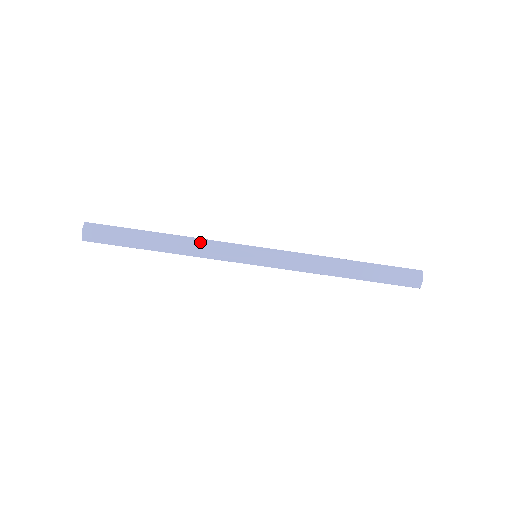
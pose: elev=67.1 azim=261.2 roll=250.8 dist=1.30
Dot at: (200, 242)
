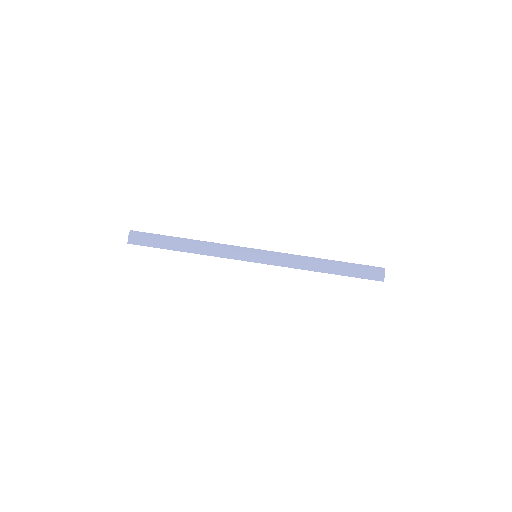
Dot at: (214, 245)
